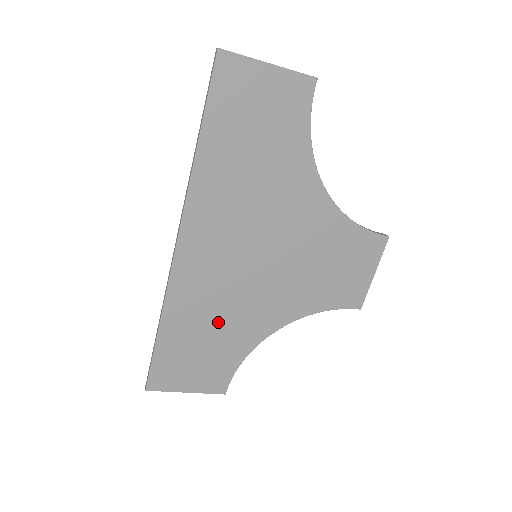
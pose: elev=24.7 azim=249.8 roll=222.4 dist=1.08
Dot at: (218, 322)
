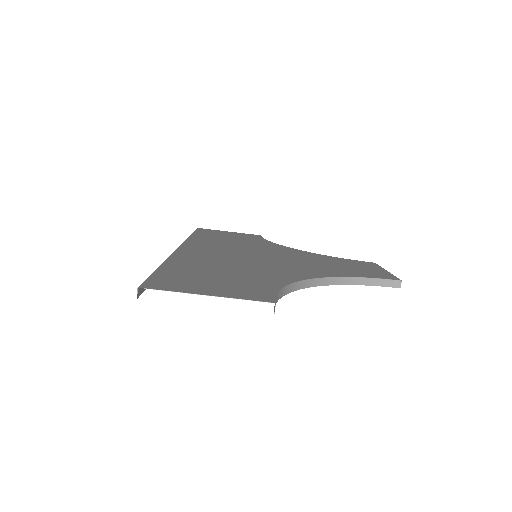
Dot at: (234, 269)
